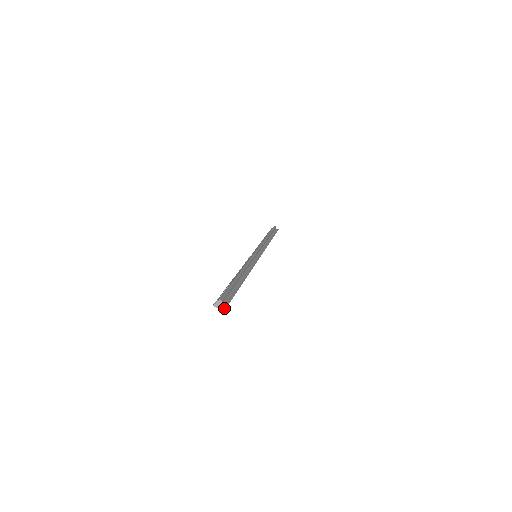
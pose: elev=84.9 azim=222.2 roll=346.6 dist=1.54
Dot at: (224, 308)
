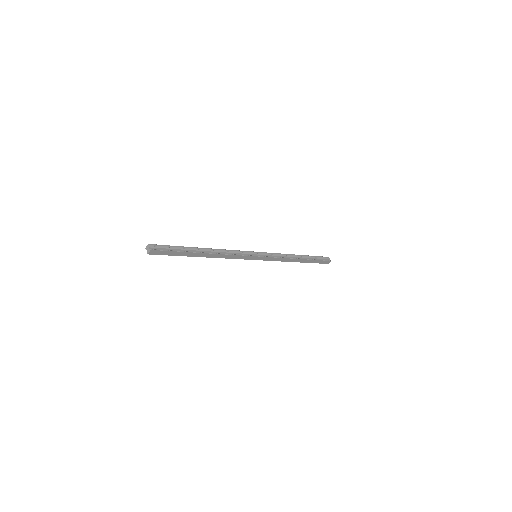
Dot at: (149, 251)
